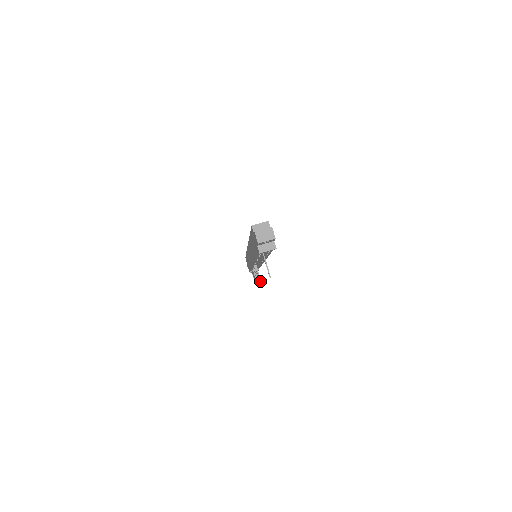
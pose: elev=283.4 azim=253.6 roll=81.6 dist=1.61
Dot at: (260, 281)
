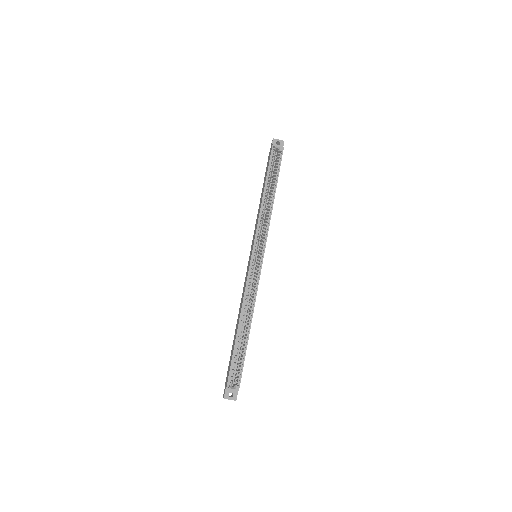
Dot at: occluded
